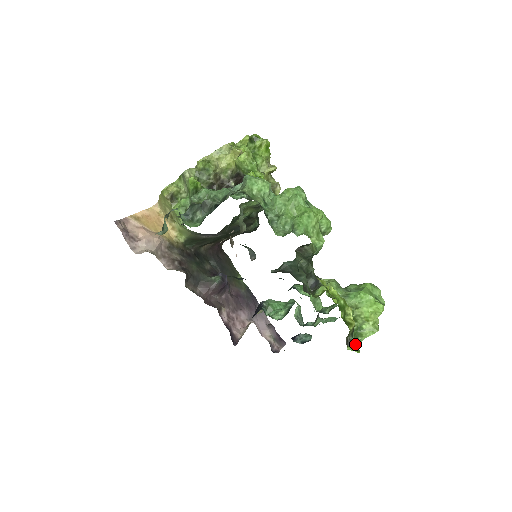
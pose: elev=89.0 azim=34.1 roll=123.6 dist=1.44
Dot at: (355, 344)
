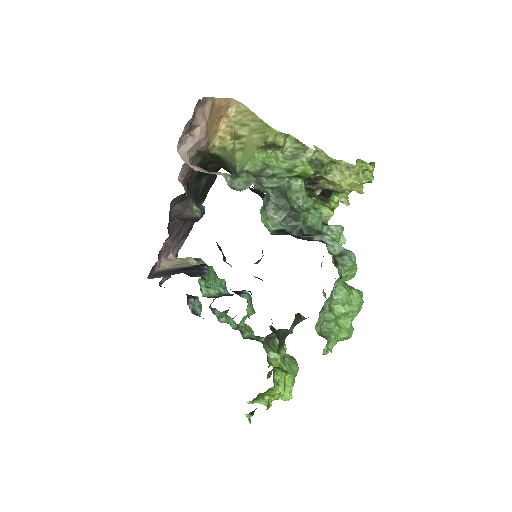
Dot at: (248, 402)
